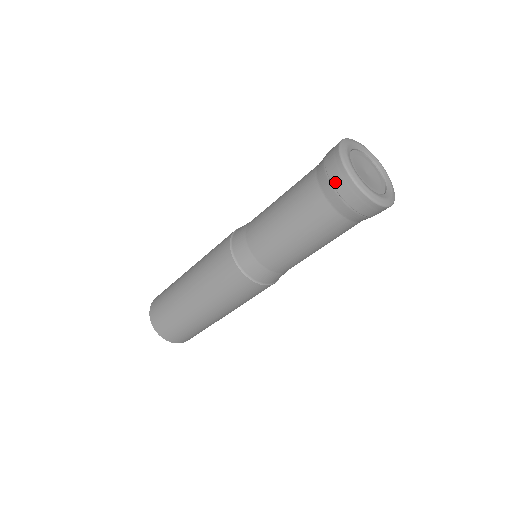
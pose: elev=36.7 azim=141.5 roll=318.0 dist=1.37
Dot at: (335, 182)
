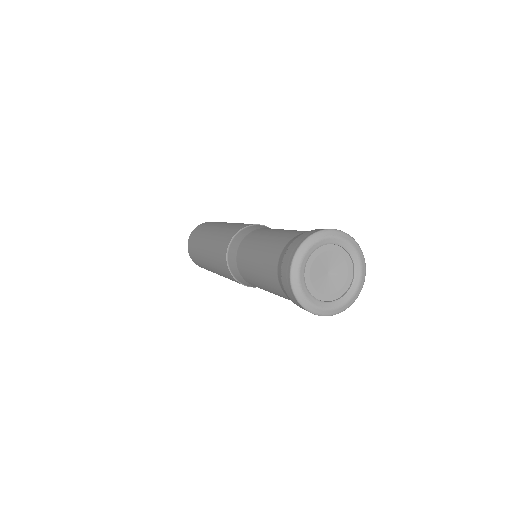
Dot at: occluded
